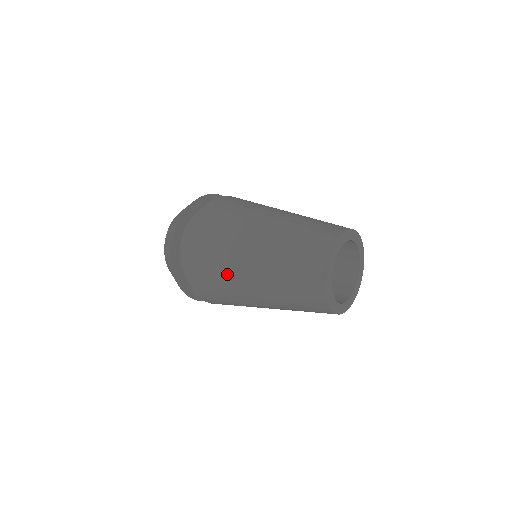
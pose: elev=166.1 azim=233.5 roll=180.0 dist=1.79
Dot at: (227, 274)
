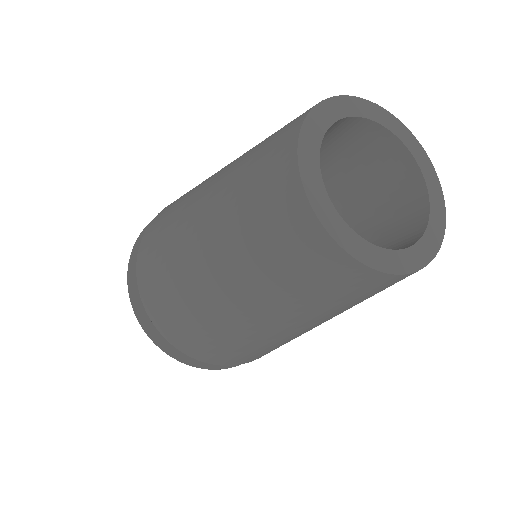
Dot at: (173, 255)
